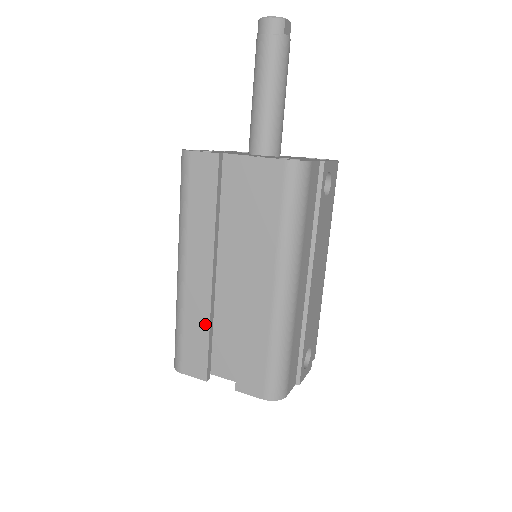
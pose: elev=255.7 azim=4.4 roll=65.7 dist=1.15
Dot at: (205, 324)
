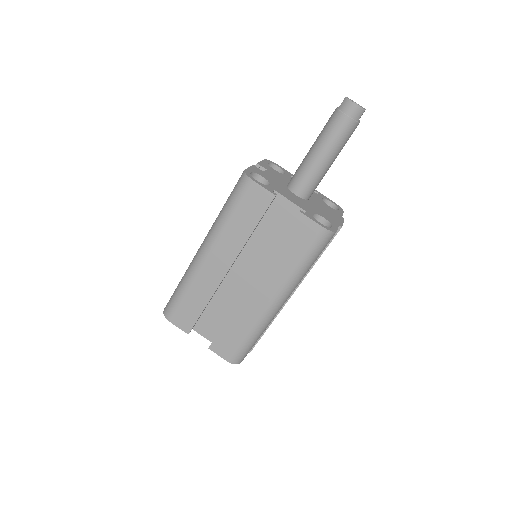
Dot at: (206, 299)
